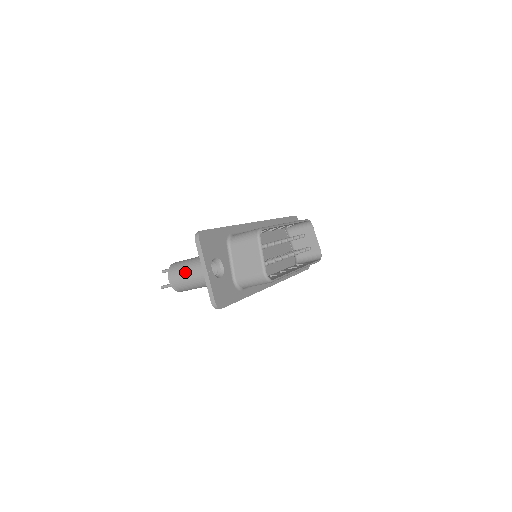
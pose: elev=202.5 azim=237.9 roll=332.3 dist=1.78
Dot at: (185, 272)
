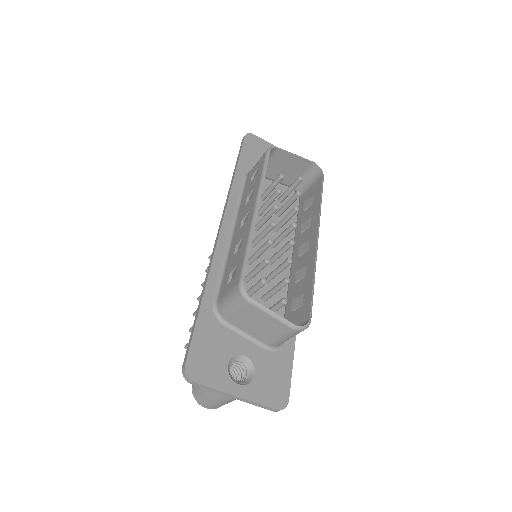
Dot at: (214, 400)
